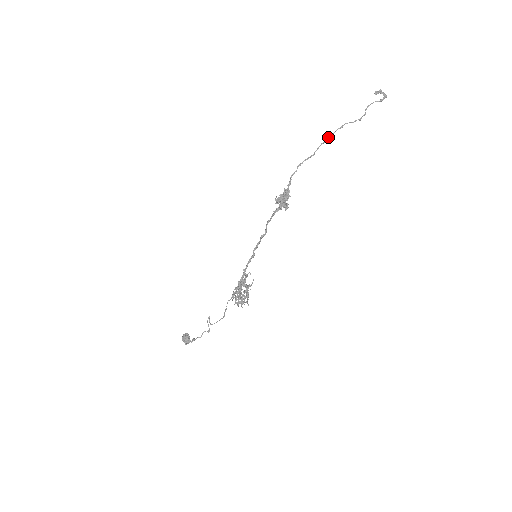
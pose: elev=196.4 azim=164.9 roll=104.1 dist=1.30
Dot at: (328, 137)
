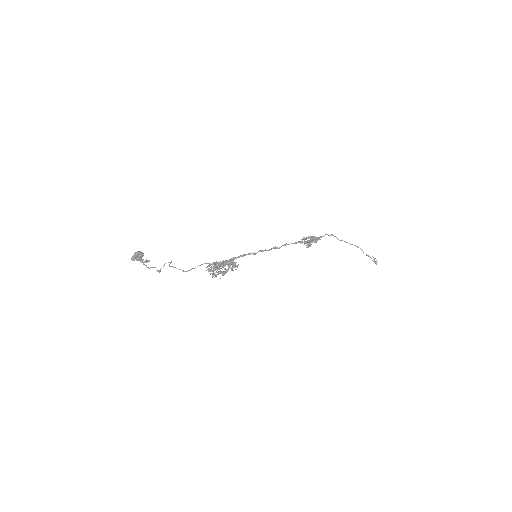
Dot at: occluded
